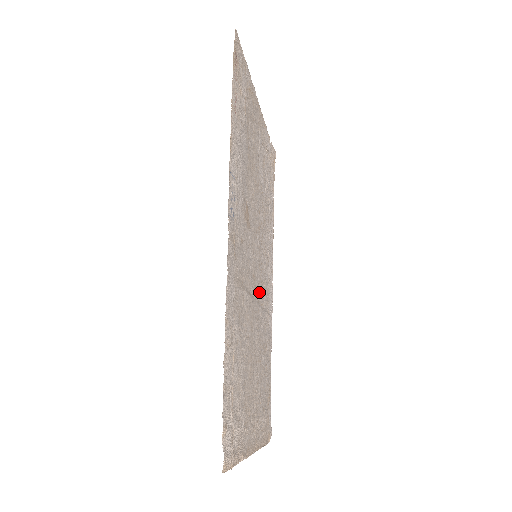
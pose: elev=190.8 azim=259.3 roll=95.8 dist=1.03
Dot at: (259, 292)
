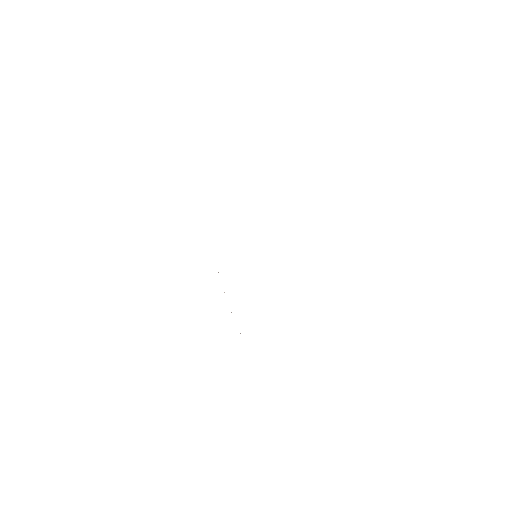
Dot at: occluded
